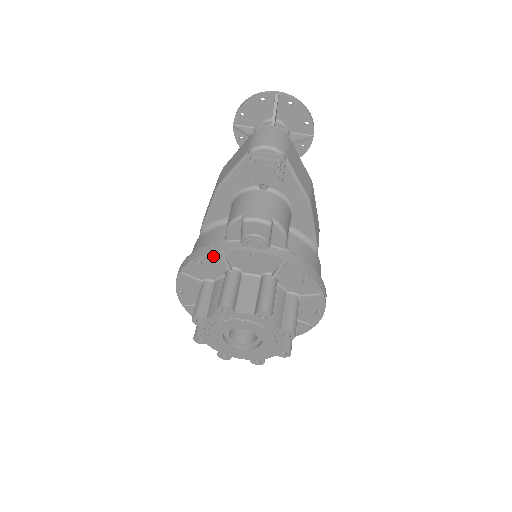
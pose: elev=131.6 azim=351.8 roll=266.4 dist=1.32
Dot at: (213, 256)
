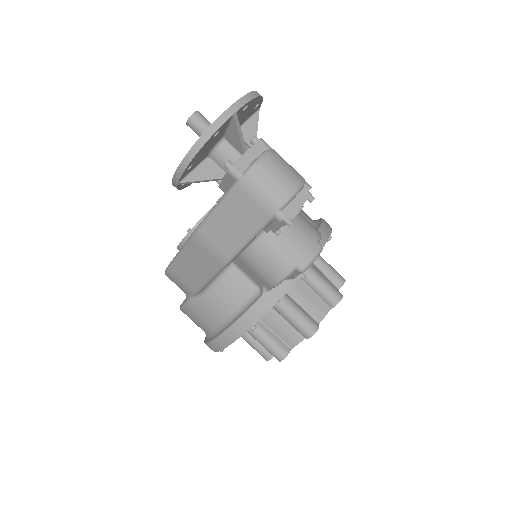
Dot at: (266, 311)
